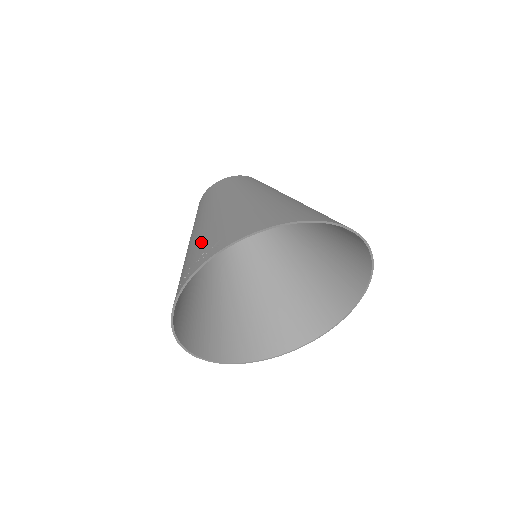
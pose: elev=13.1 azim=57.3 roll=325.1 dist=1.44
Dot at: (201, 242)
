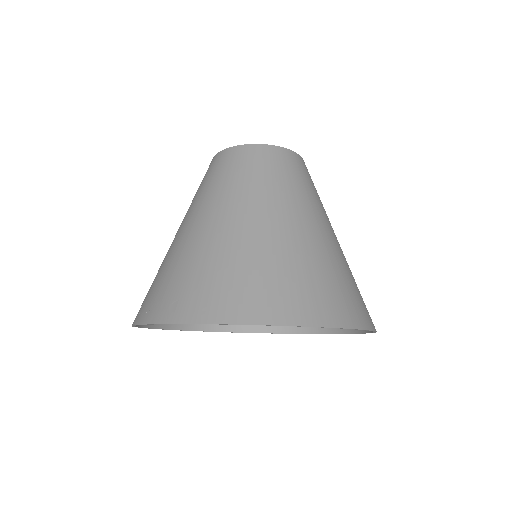
Dot at: (170, 273)
